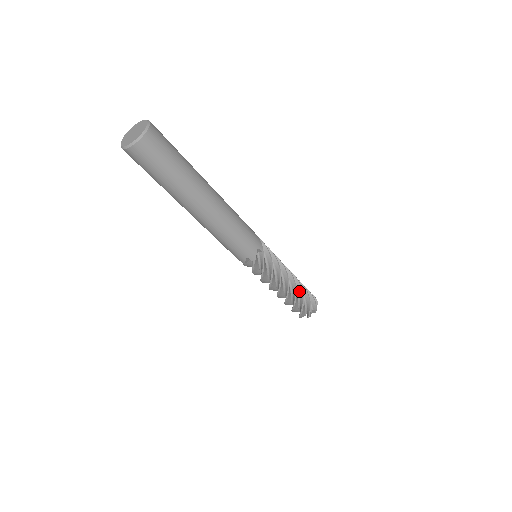
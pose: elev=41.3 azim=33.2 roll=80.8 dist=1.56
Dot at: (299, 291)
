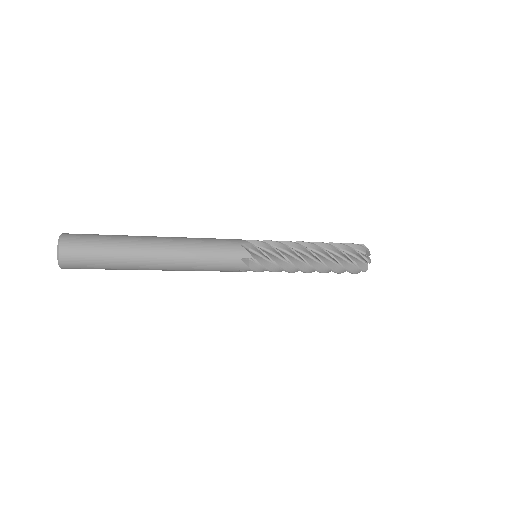
Dot at: (331, 258)
